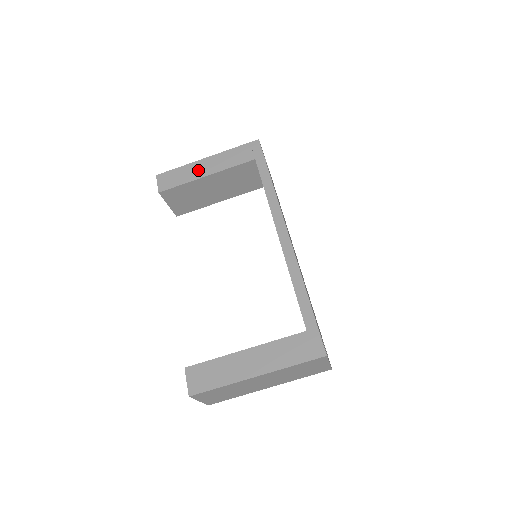
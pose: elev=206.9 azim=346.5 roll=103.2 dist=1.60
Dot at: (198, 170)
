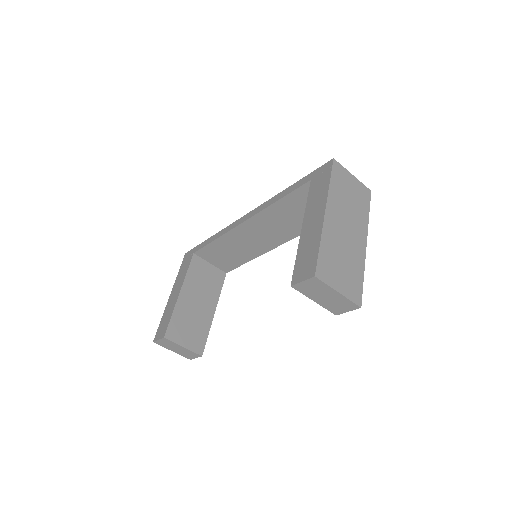
Dot at: (172, 301)
